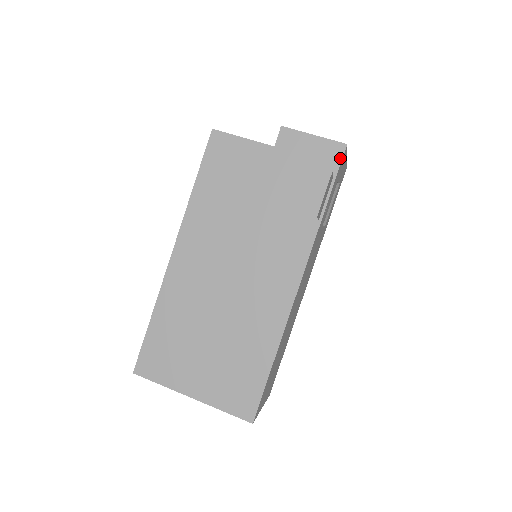
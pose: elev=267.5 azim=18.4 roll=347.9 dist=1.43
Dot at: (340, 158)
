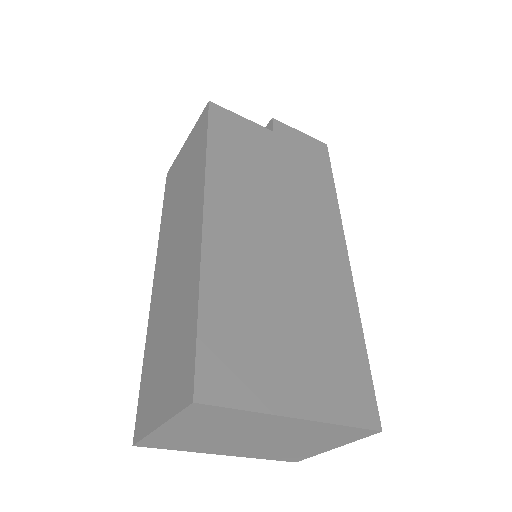
Dot at: (327, 153)
